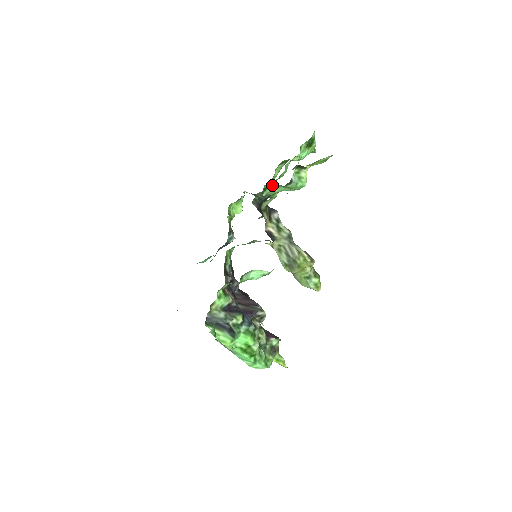
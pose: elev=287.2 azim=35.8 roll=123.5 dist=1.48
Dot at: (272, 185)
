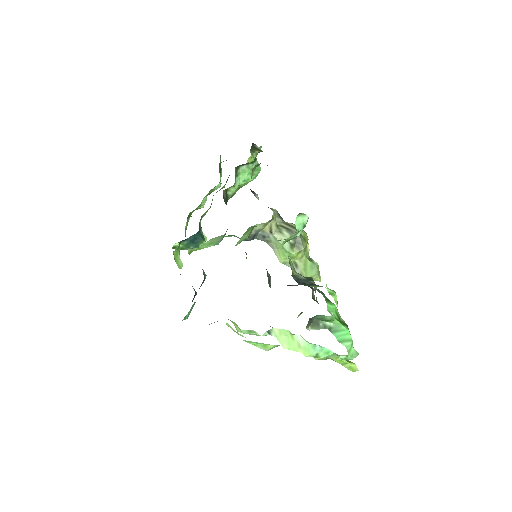
Dot at: (238, 170)
